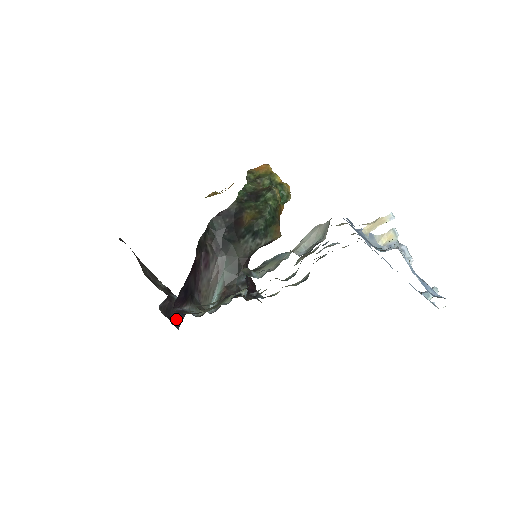
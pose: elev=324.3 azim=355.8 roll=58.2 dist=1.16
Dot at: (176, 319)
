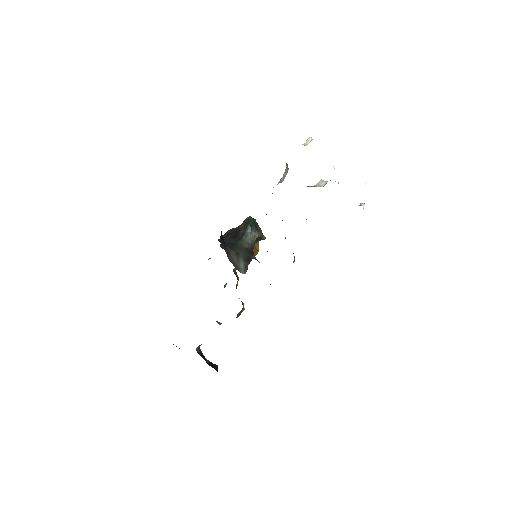
Dot at: (212, 367)
